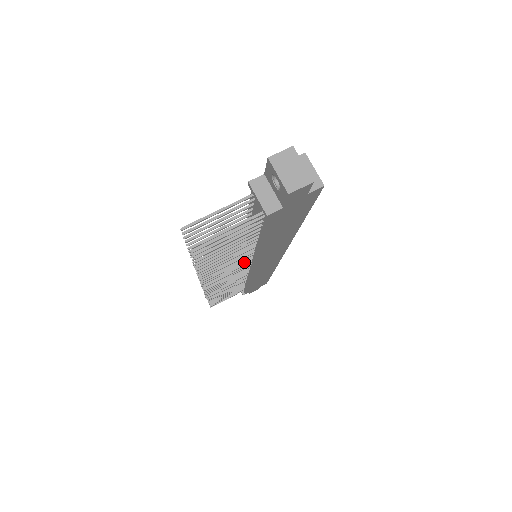
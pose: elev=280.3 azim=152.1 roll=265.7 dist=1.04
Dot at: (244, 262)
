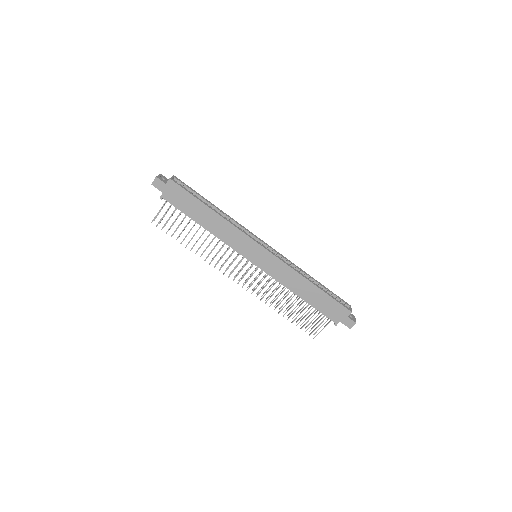
Dot at: (232, 253)
